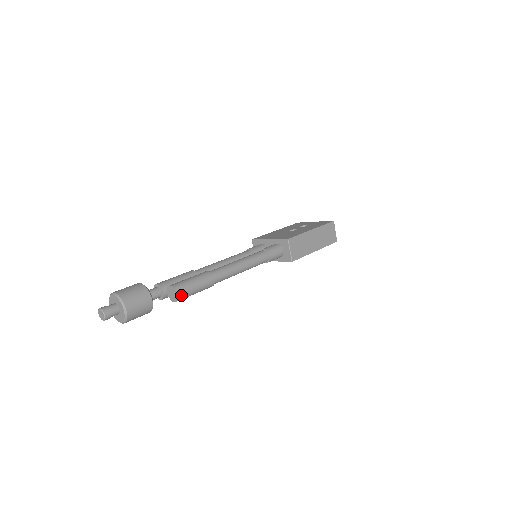
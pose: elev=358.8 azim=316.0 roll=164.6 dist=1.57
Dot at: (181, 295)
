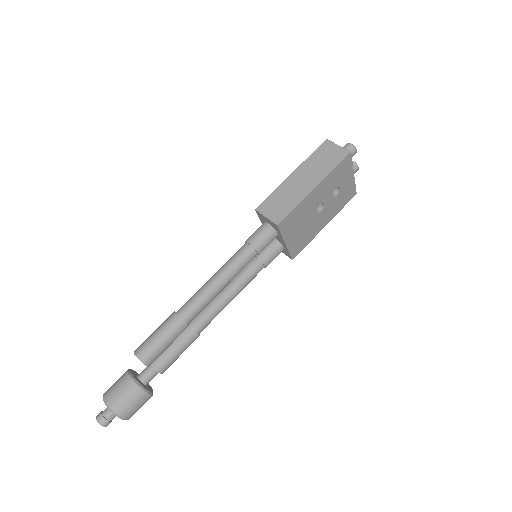
Dot at: (142, 354)
